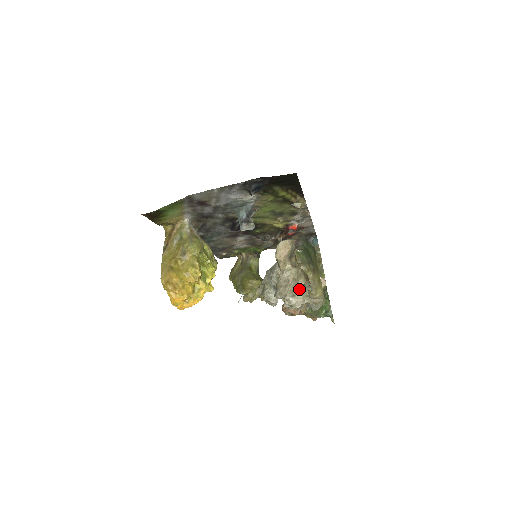
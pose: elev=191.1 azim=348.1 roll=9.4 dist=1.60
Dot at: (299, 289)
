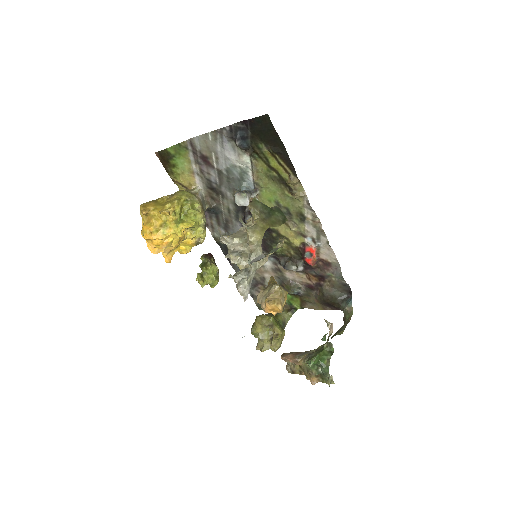
Dot at: (244, 237)
